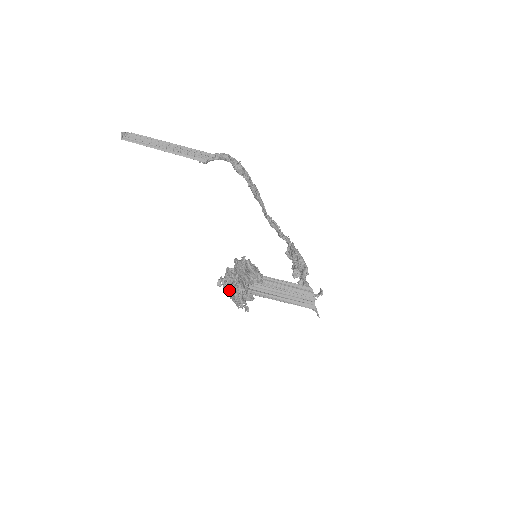
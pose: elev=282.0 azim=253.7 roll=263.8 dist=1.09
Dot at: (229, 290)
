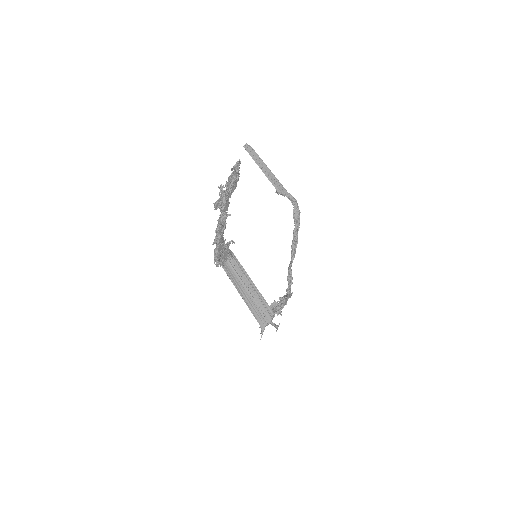
Dot at: occluded
